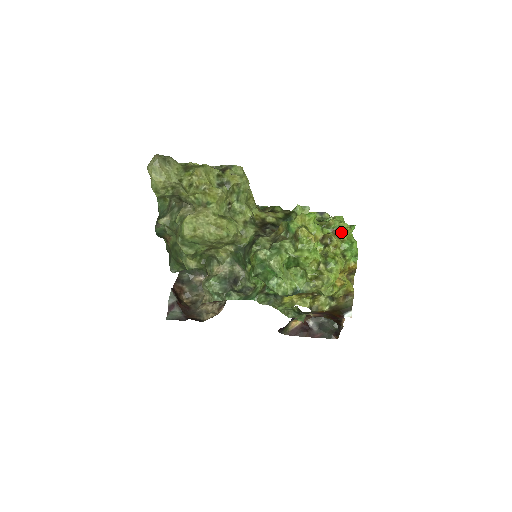
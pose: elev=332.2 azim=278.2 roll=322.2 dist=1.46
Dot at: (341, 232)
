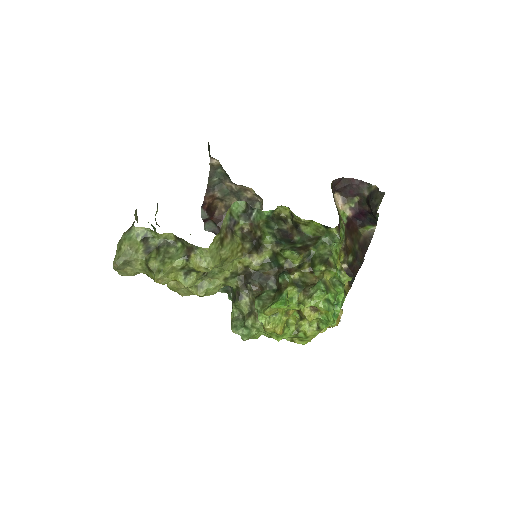
Dot at: (319, 309)
